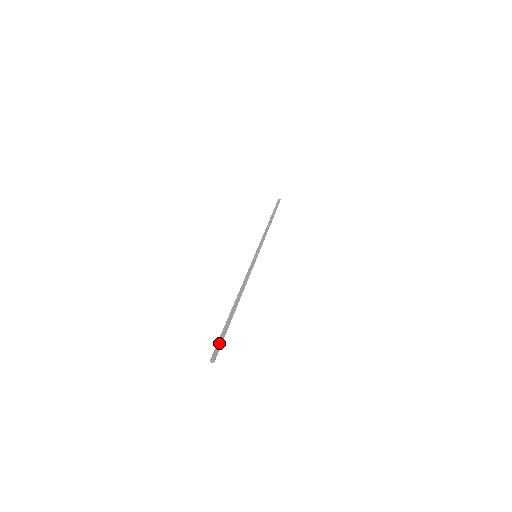
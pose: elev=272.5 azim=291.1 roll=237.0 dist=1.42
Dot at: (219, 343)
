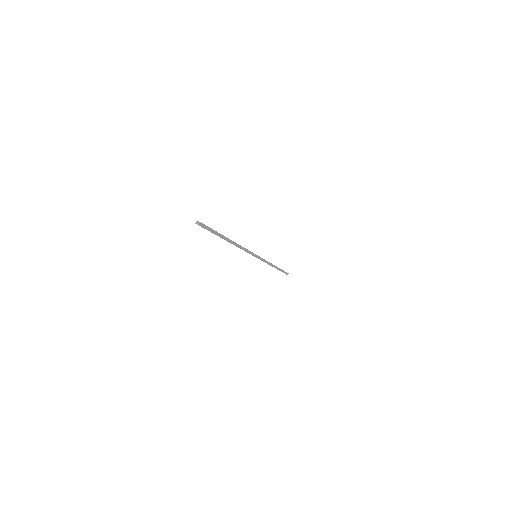
Dot at: (207, 226)
